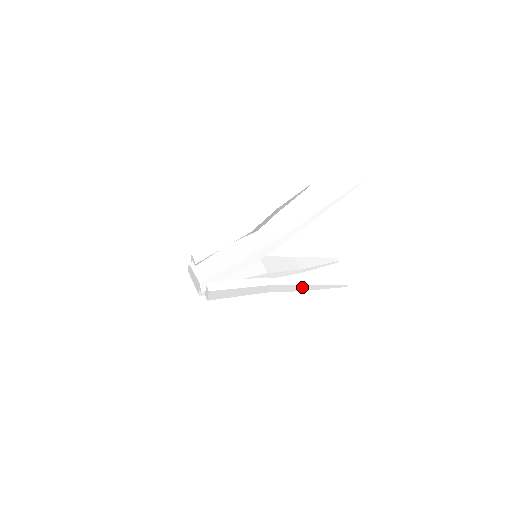
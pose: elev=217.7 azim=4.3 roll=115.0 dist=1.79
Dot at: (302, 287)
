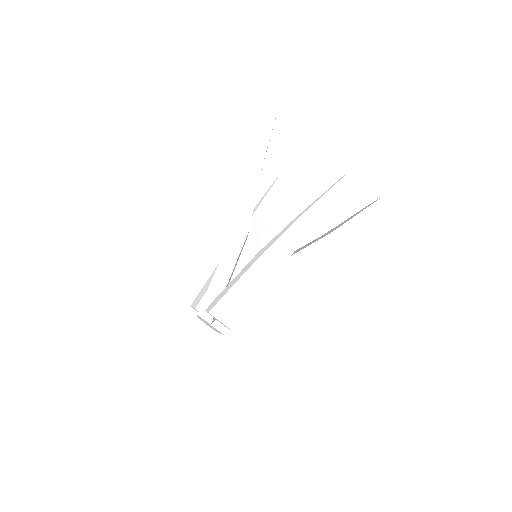
Dot at: (301, 224)
